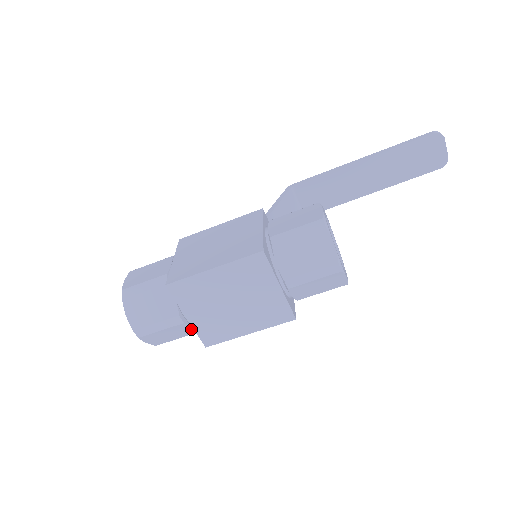
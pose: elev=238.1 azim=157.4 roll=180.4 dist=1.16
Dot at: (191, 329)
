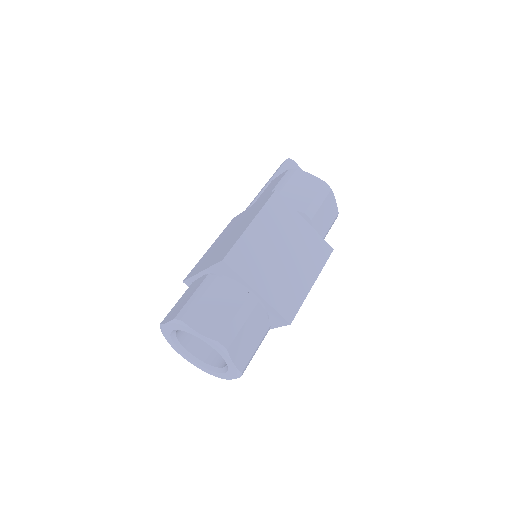
Dot at: (264, 319)
